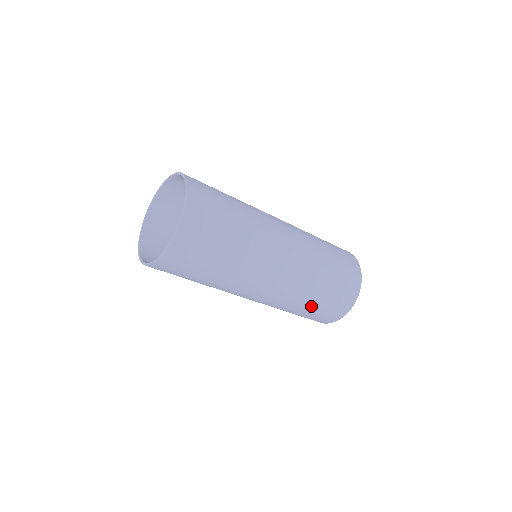
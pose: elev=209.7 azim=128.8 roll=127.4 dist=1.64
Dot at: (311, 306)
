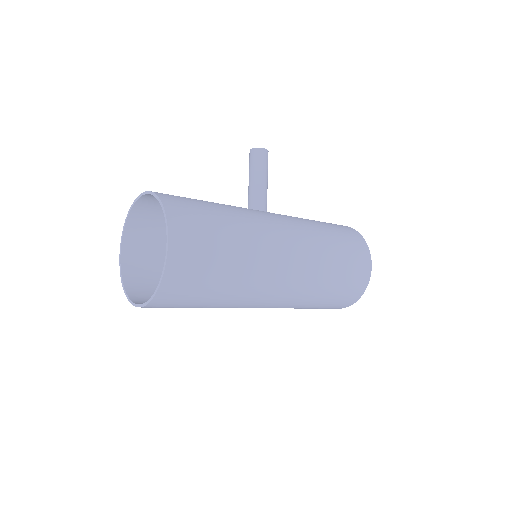
Dot at: occluded
